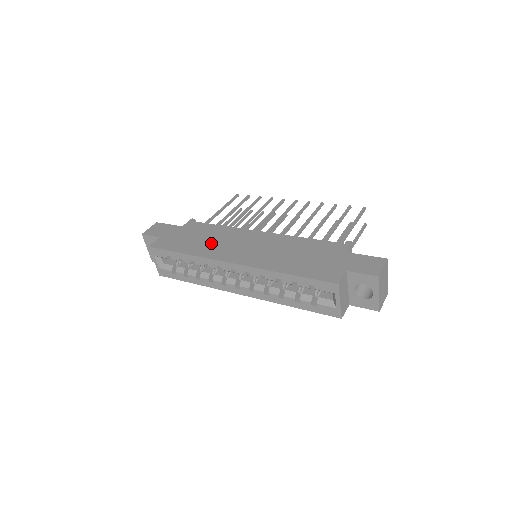
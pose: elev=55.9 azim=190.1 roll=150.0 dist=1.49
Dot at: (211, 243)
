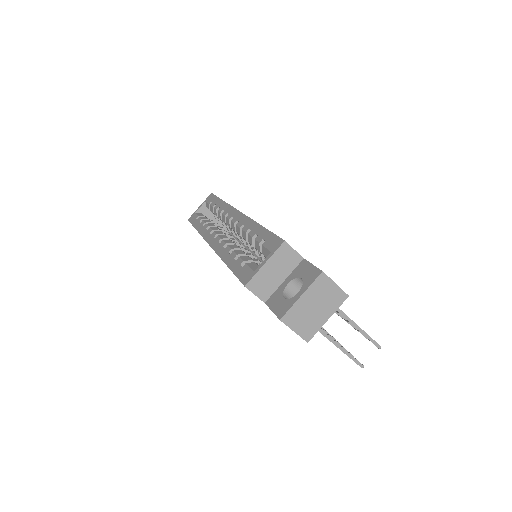
Dot at: occluded
